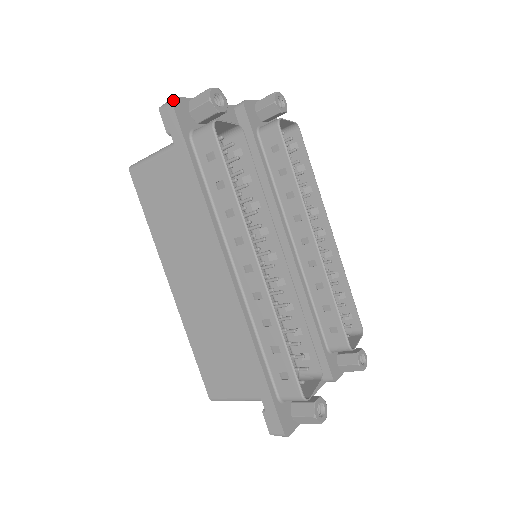
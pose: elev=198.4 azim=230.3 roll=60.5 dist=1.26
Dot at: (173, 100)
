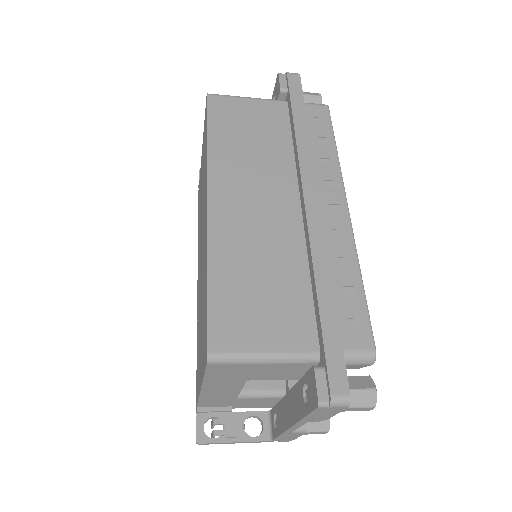
Dot at: (299, 74)
